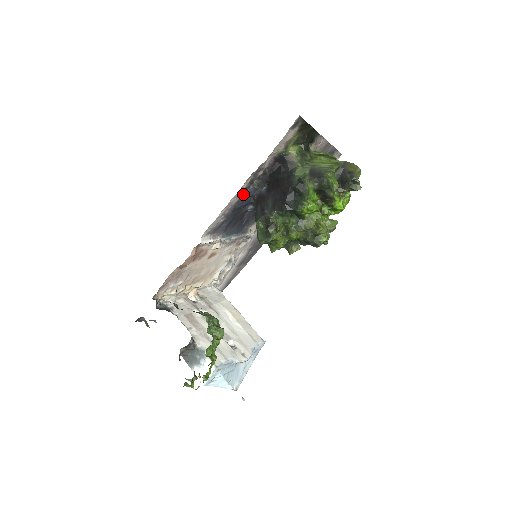
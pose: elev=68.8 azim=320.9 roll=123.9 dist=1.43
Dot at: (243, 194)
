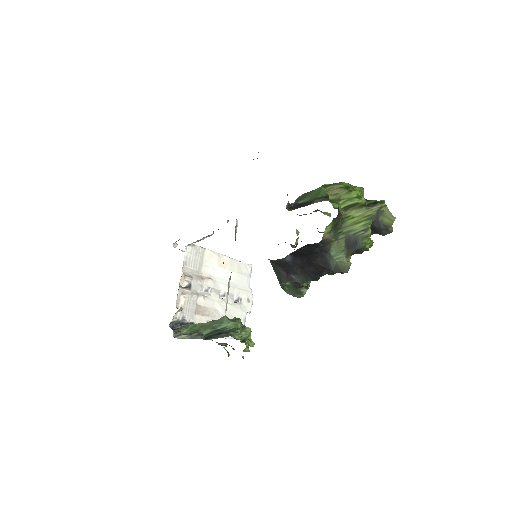
Dot at: occluded
